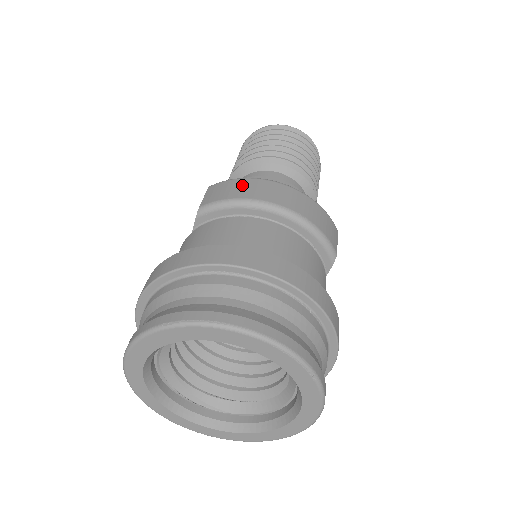
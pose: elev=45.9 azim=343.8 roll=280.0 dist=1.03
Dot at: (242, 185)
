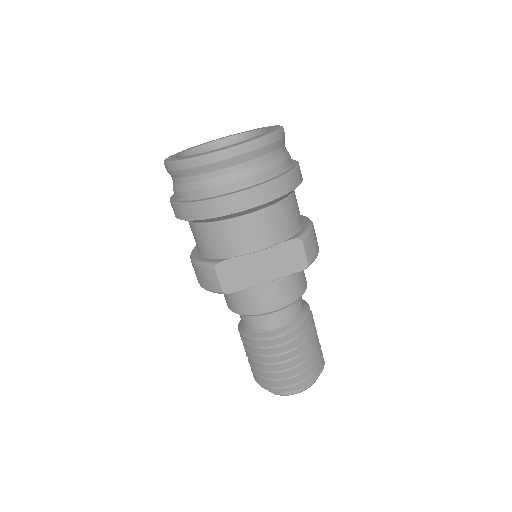
Dot at: occluded
